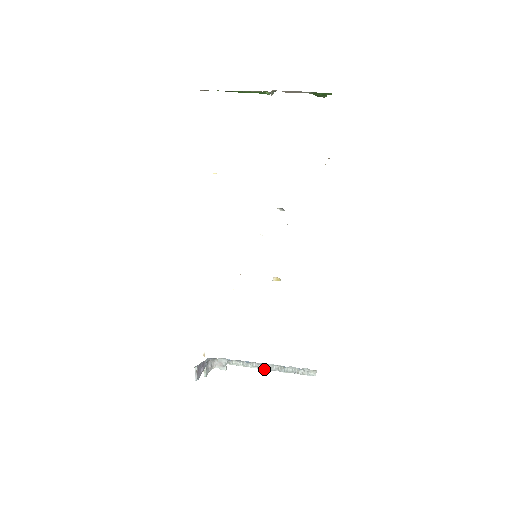
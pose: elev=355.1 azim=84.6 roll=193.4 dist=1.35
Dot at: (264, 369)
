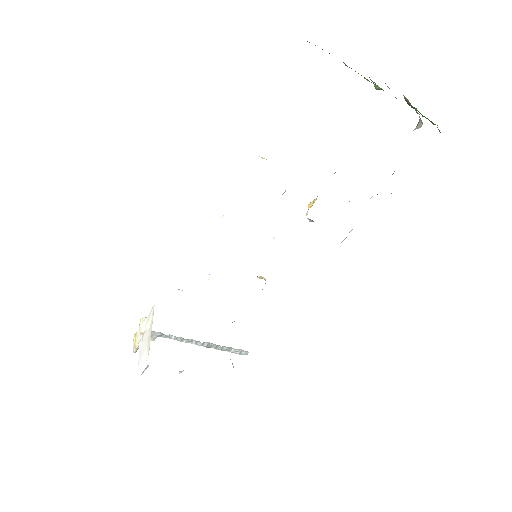
Dot at: (199, 345)
